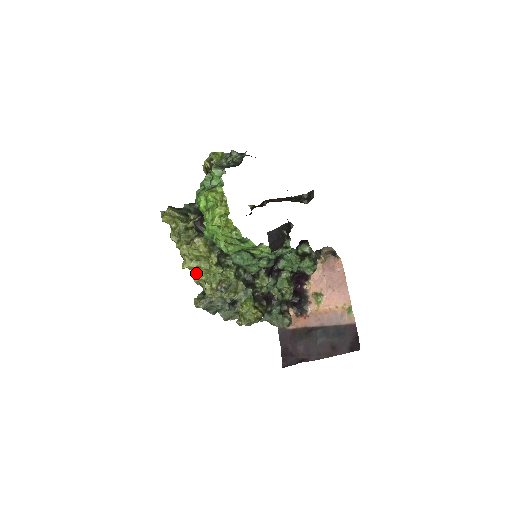
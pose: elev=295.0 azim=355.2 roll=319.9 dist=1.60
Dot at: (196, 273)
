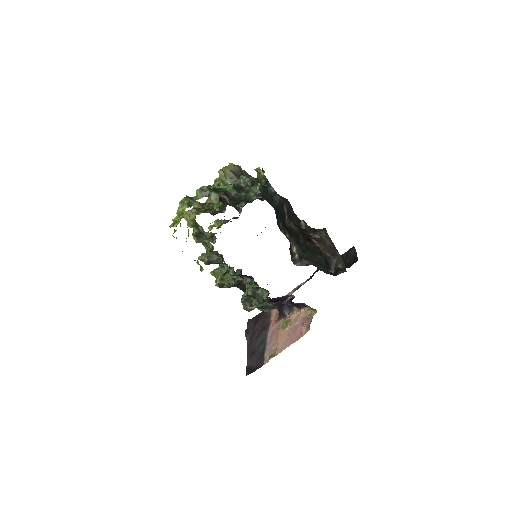
Dot at: (221, 220)
